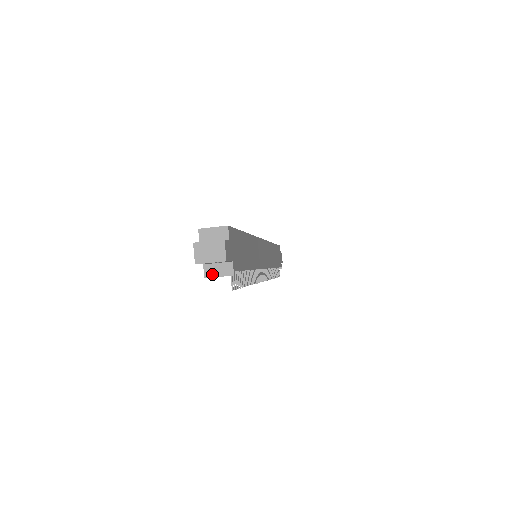
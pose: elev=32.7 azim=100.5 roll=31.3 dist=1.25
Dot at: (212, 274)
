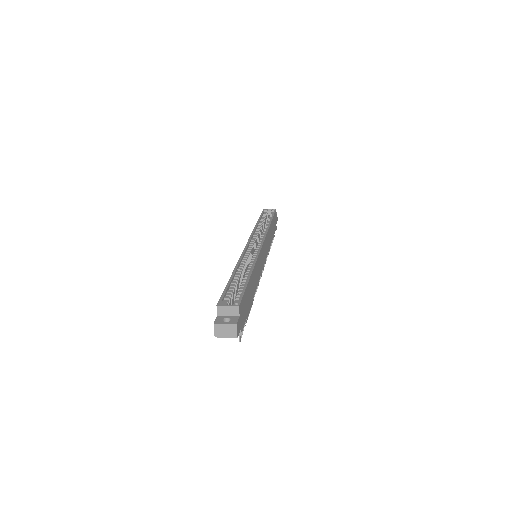
Dot at: occluded
